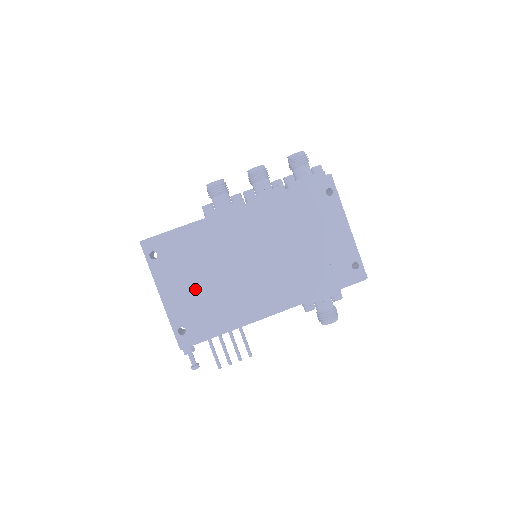
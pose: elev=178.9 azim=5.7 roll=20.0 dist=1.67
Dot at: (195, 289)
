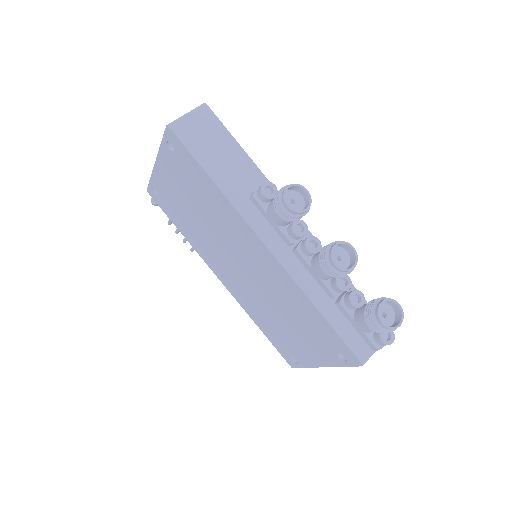
Dot at: (182, 200)
